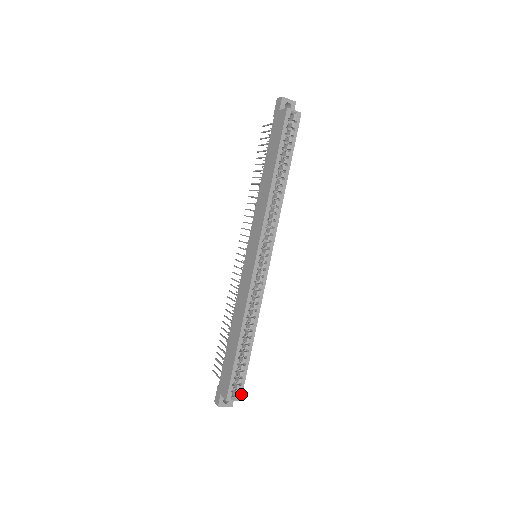
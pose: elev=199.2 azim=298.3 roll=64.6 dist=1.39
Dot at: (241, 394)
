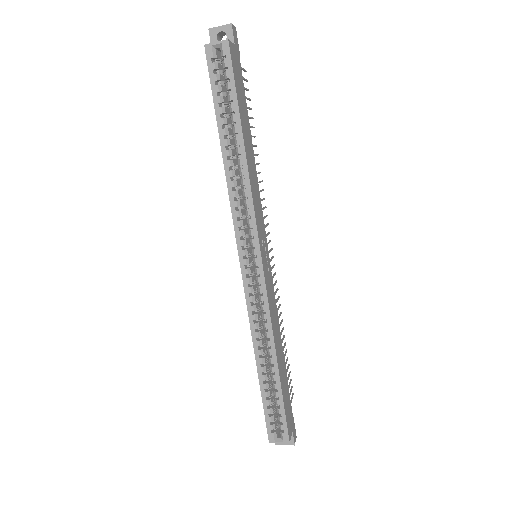
Dot at: (287, 435)
